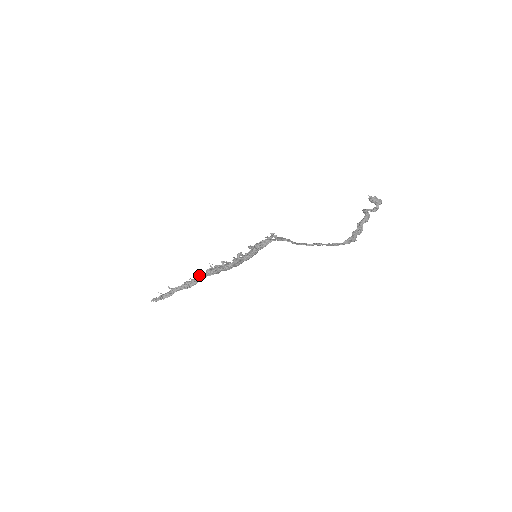
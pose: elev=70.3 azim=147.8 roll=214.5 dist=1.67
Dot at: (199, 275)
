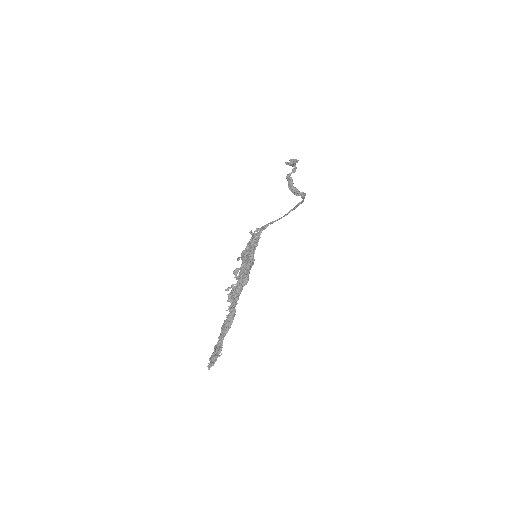
Dot at: (226, 310)
